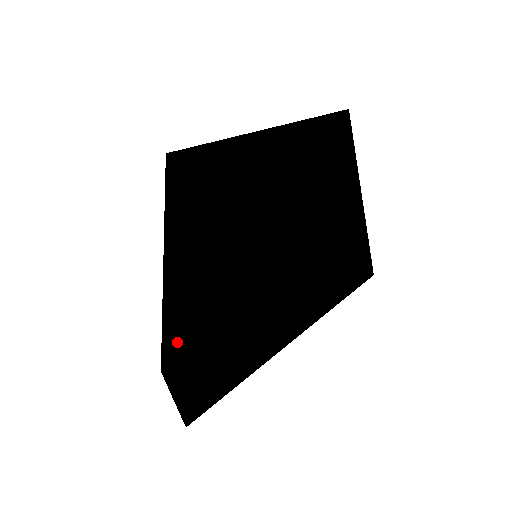
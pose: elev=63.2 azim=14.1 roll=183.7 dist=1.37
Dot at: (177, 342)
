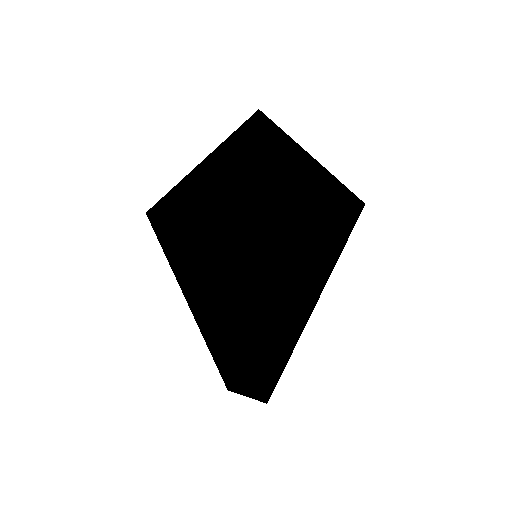
Dot at: (227, 367)
